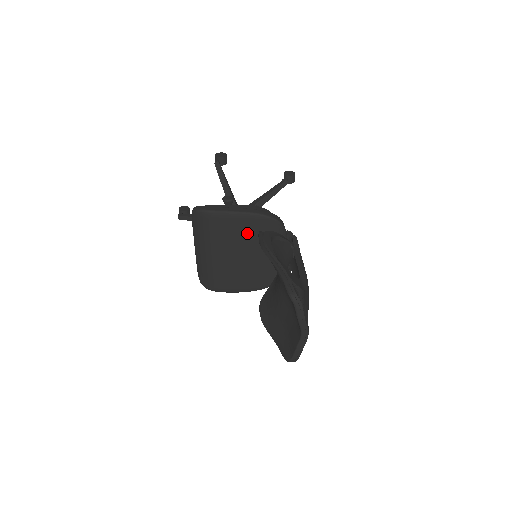
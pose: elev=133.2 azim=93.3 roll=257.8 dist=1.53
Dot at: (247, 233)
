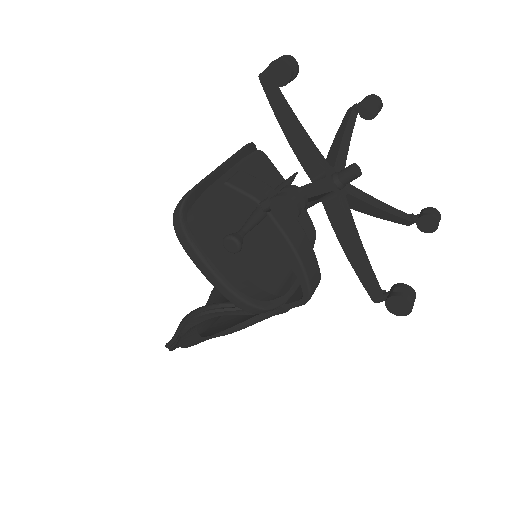
Dot at: occluded
